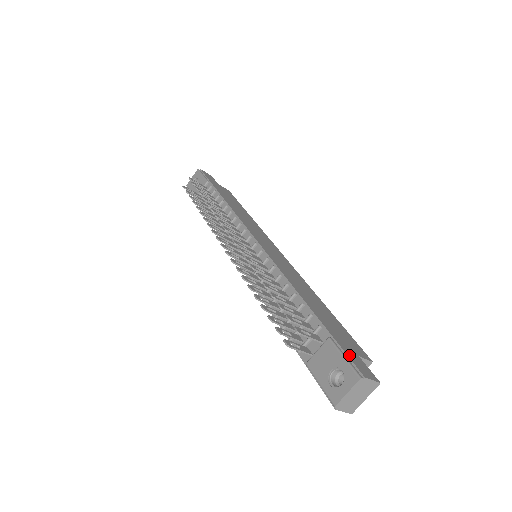
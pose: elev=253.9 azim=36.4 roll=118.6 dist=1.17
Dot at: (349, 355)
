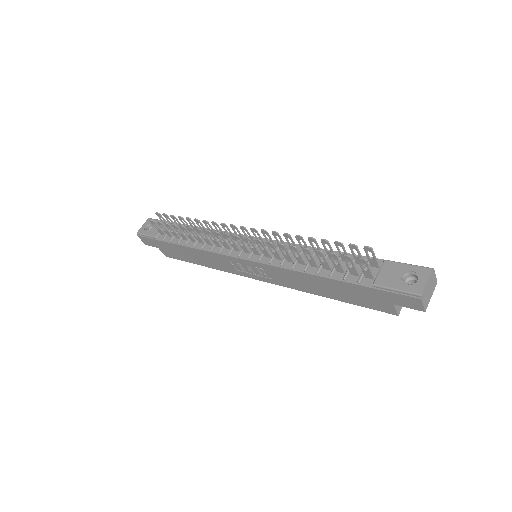
Dot at: (408, 266)
